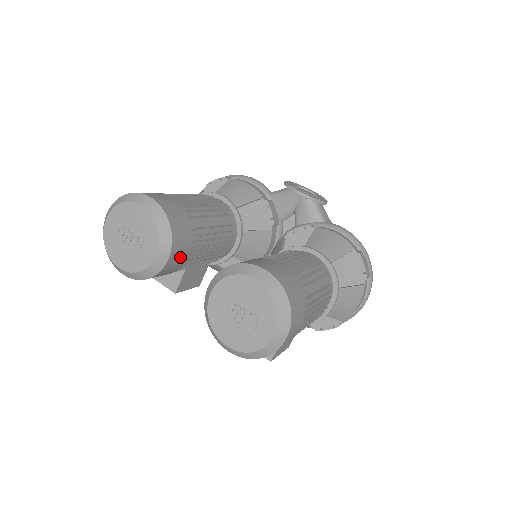
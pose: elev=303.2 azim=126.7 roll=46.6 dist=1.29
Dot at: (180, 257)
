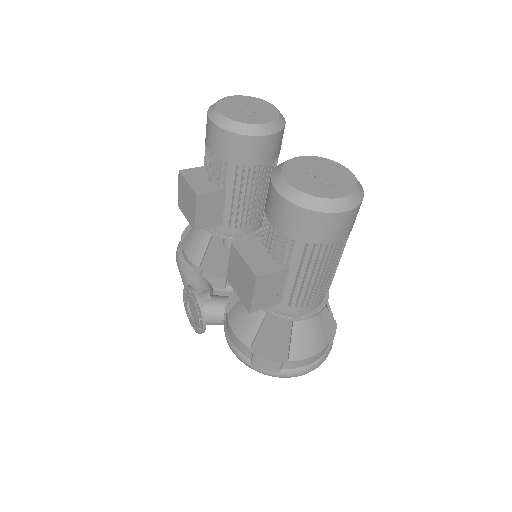
Dot at: (263, 152)
